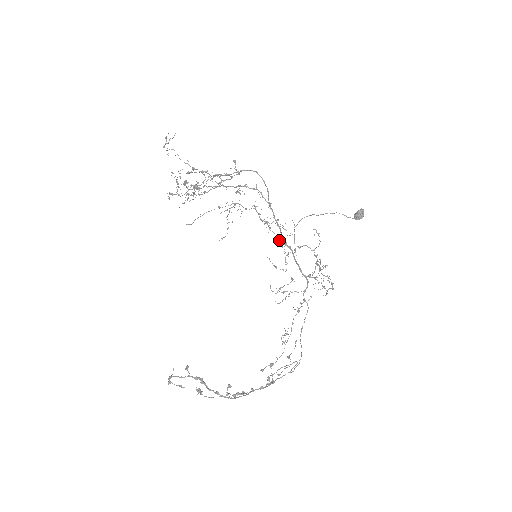
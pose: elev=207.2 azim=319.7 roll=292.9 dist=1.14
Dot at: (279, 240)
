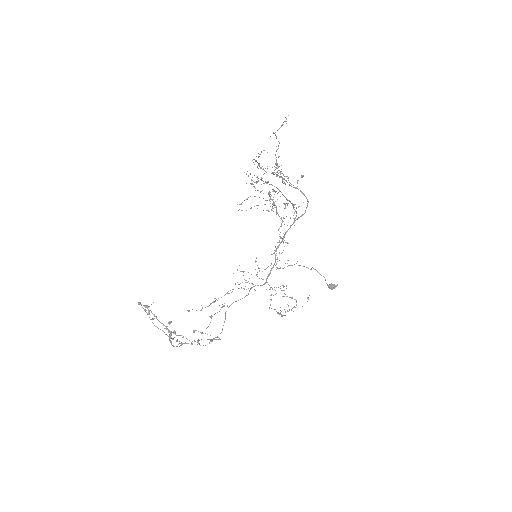
Dot at: (276, 253)
